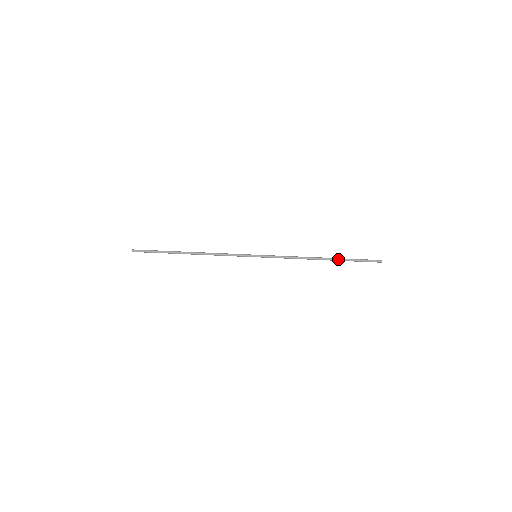
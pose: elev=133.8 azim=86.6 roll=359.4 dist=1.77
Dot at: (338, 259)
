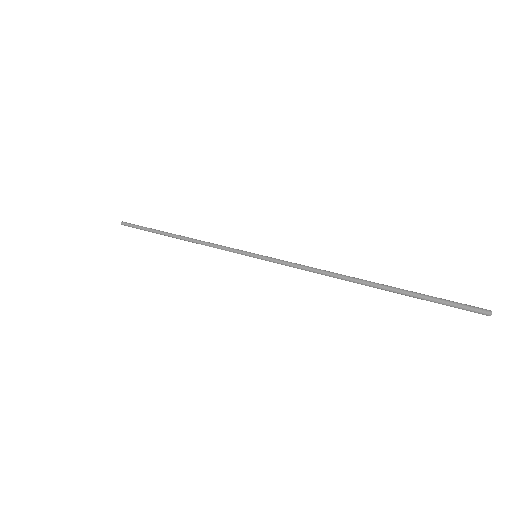
Dot at: occluded
